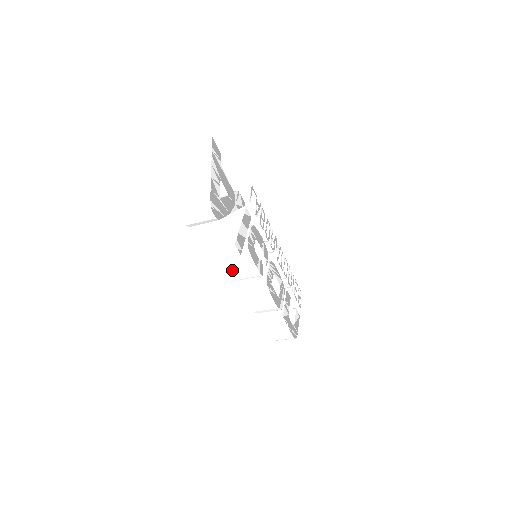
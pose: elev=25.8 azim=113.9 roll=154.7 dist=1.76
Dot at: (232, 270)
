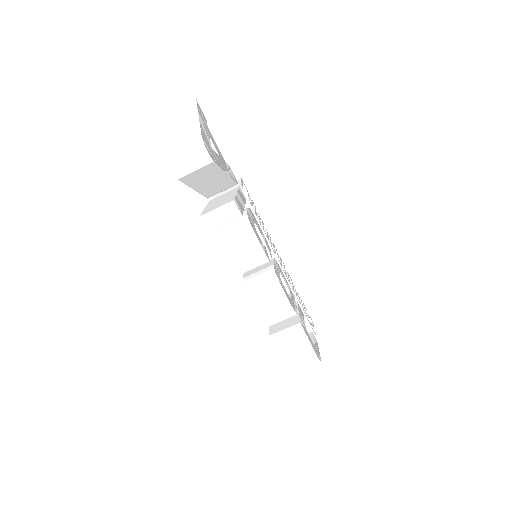
Dot at: (231, 257)
